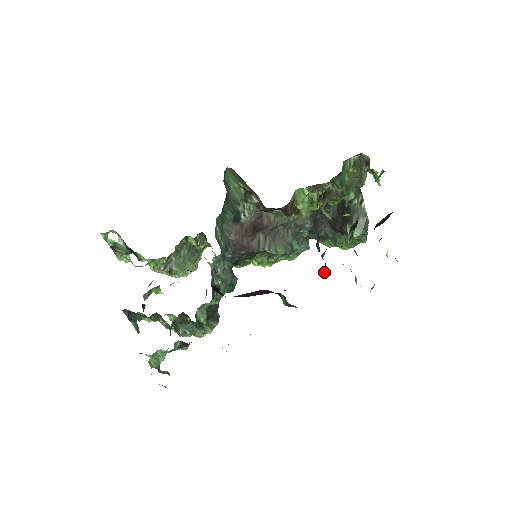
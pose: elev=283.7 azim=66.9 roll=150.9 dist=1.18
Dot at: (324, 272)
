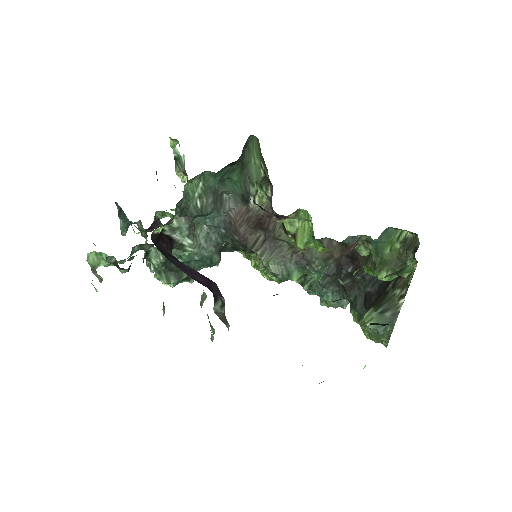
Dot at: occluded
